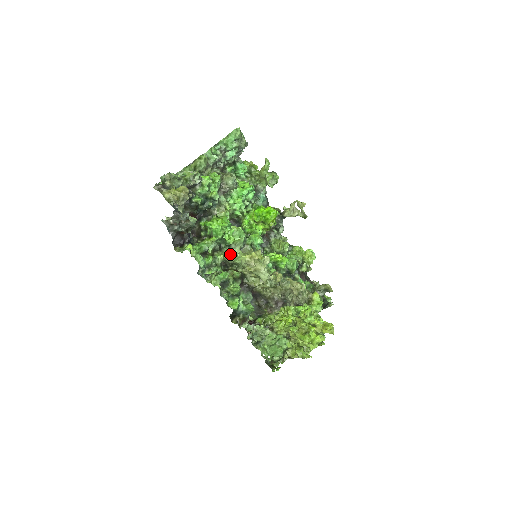
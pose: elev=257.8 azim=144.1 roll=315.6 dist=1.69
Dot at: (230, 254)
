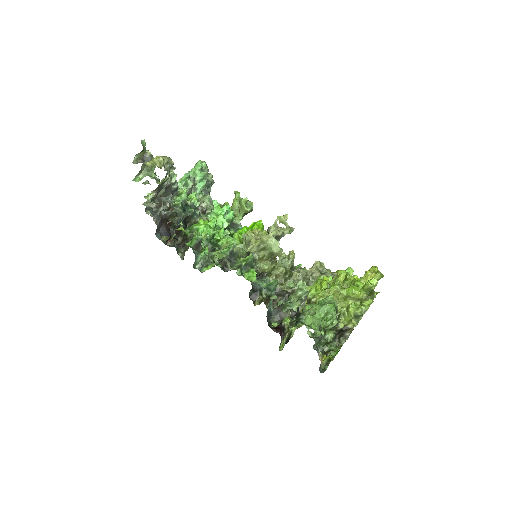
Dot at: occluded
